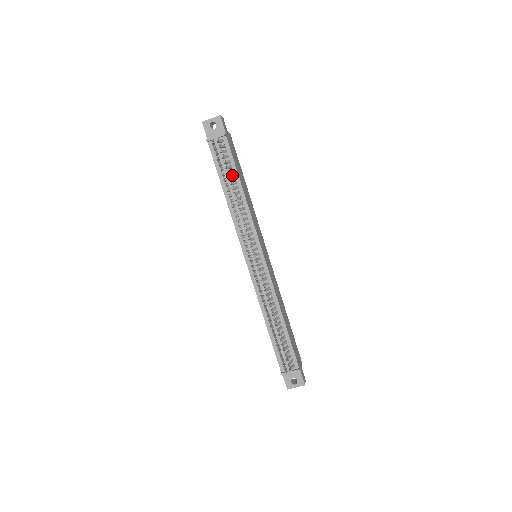
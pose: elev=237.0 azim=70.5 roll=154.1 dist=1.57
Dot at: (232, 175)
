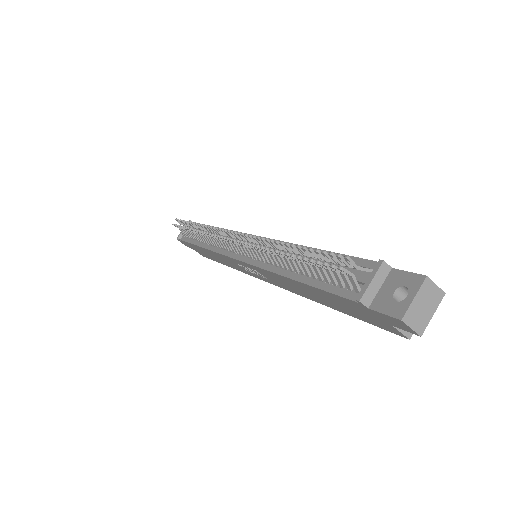
Dot at: (203, 231)
